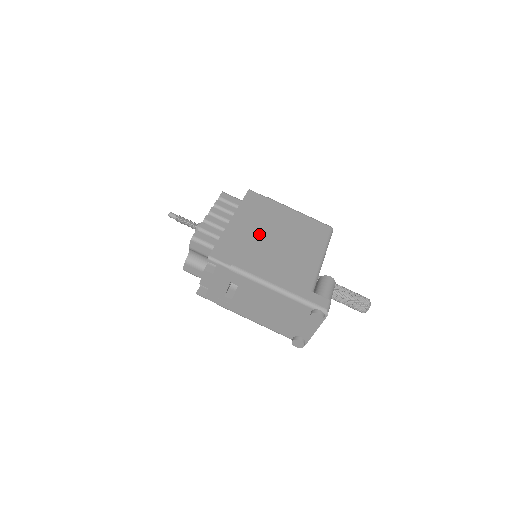
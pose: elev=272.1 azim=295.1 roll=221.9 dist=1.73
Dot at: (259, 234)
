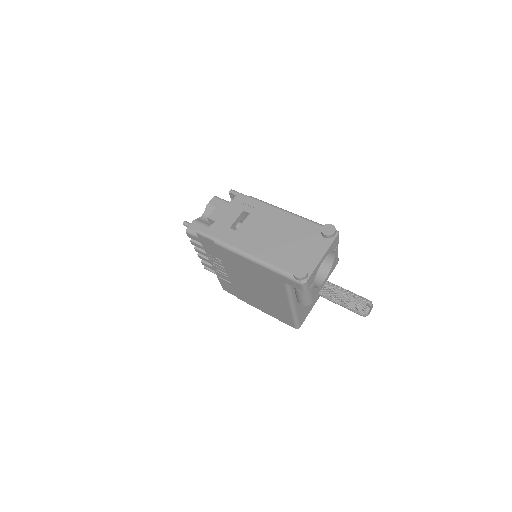
Dot at: occluded
